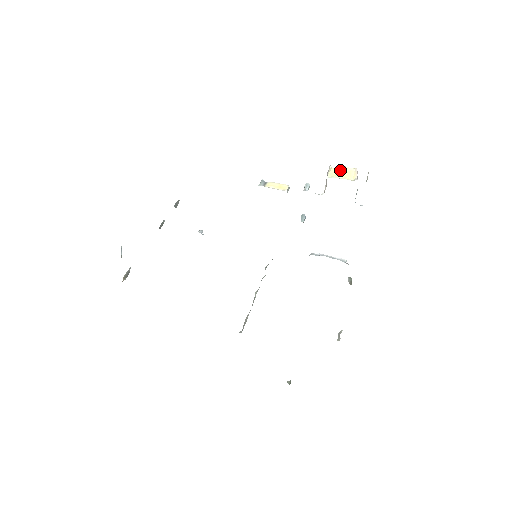
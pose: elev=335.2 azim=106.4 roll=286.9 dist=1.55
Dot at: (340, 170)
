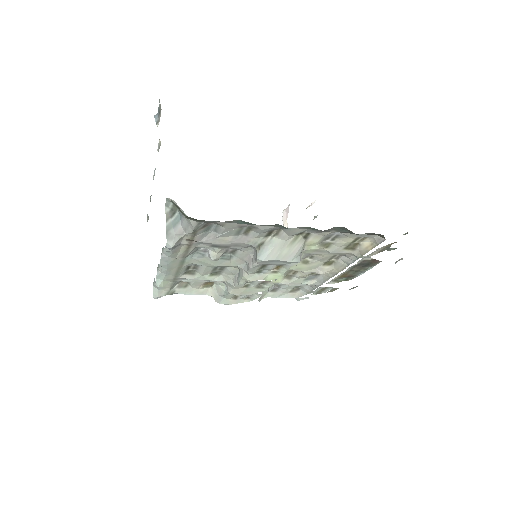
Dot at: occluded
